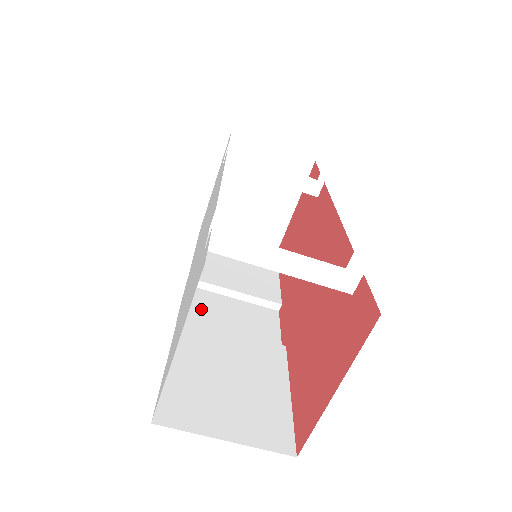
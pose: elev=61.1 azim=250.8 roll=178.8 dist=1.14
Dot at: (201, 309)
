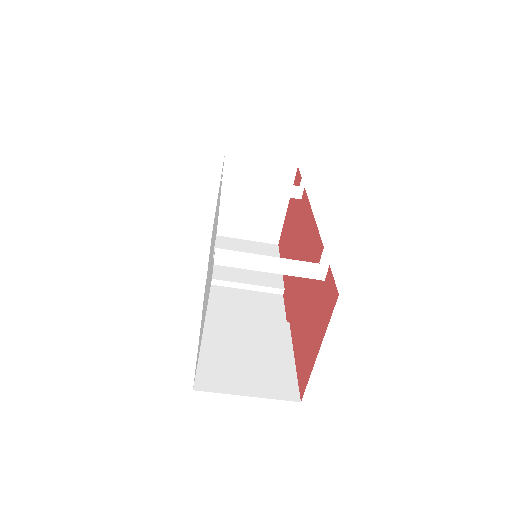
Dot at: (220, 302)
